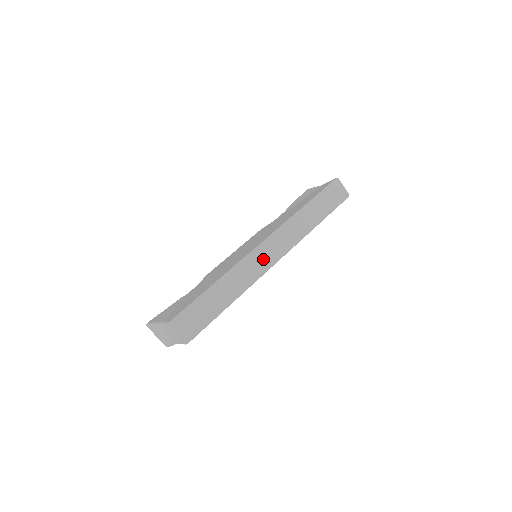
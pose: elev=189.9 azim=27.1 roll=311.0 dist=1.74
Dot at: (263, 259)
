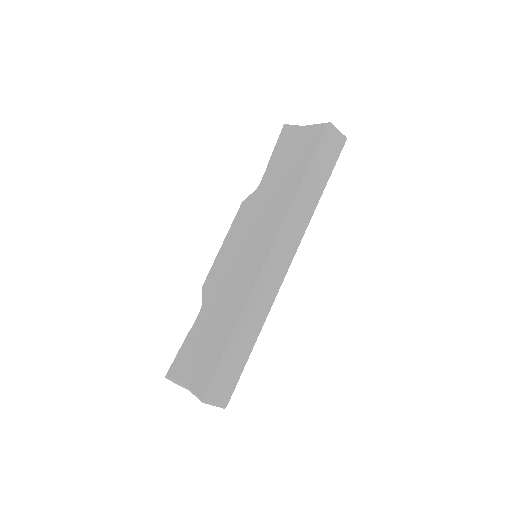
Dot at: (273, 276)
